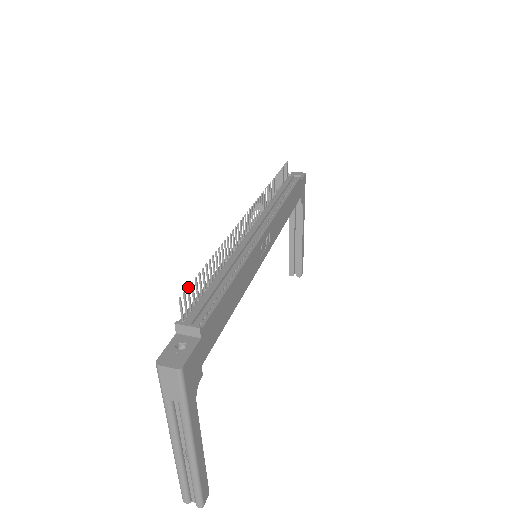
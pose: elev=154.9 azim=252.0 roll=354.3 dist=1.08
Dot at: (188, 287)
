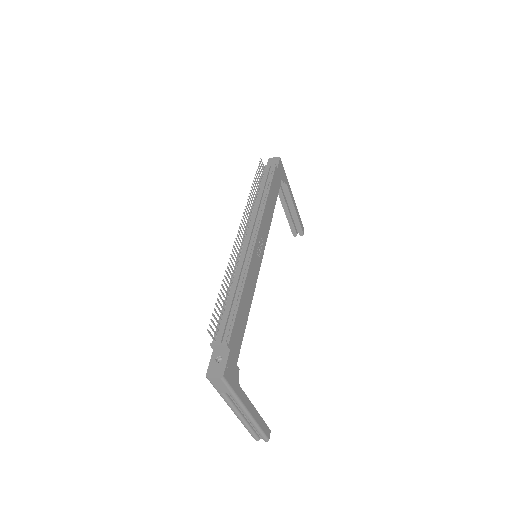
Dot at: (211, 319)
